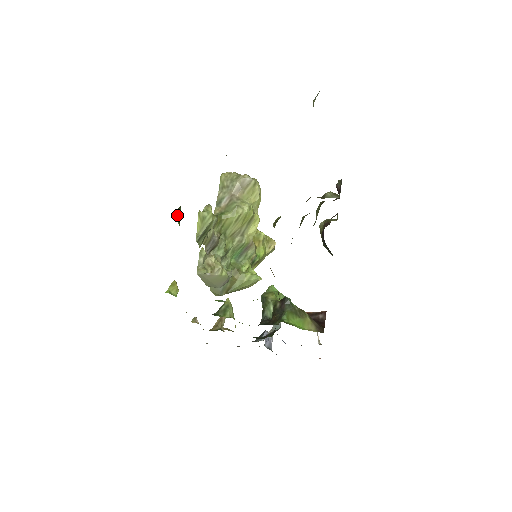
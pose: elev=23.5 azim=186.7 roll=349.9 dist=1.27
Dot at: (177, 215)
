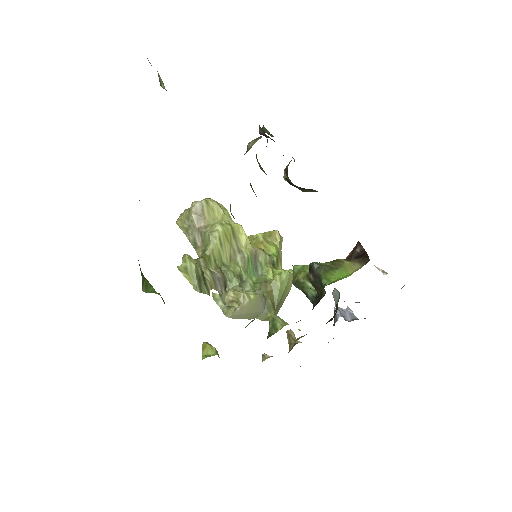
Dot at: (148, 288)
